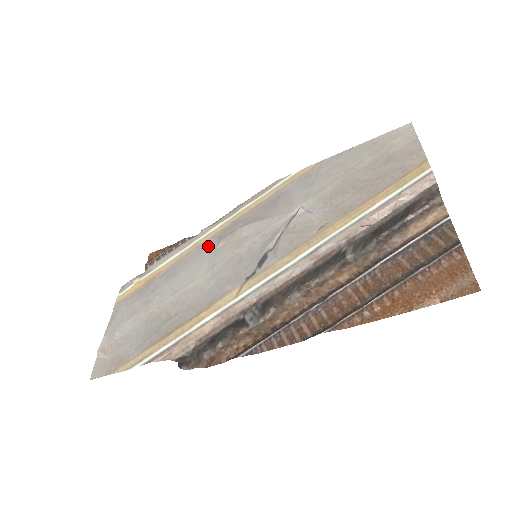
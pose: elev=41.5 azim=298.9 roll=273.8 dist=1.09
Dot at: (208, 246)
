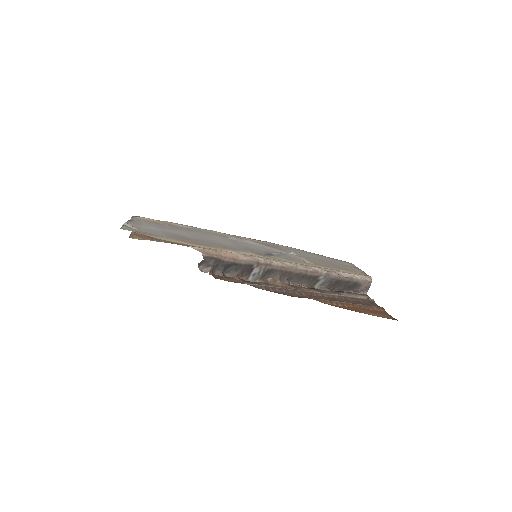
Dot at: (220, 235)
